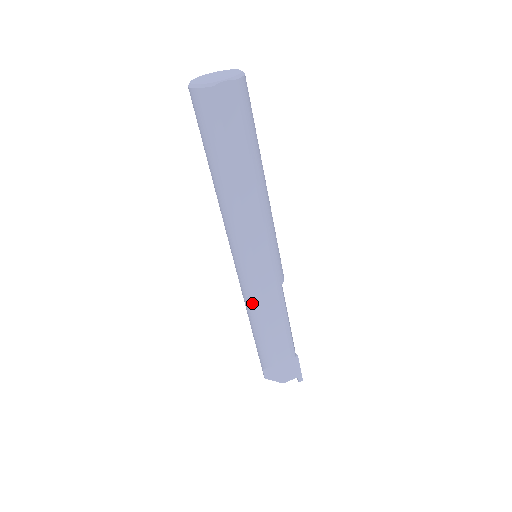
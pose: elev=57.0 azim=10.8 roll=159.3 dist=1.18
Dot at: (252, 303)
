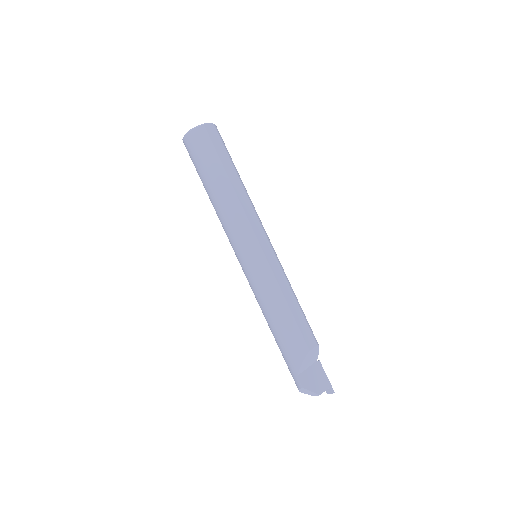
Dot at: (268, 289)
